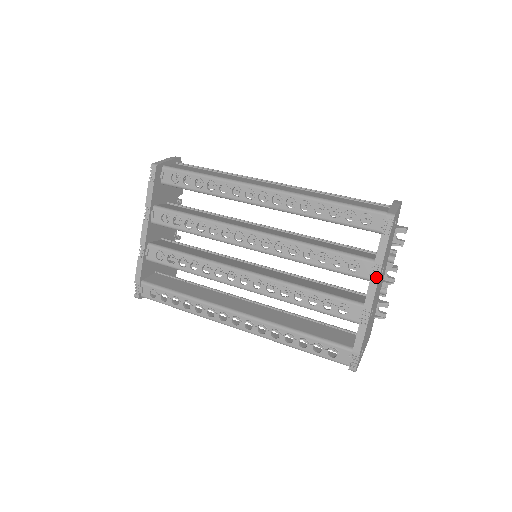
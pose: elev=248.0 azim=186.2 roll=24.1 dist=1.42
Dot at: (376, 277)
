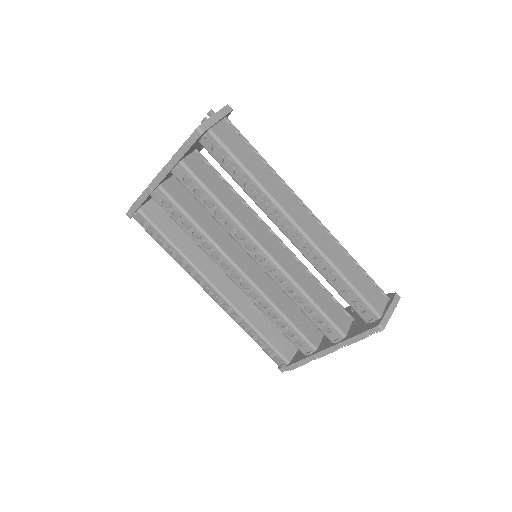
Dot at: (338, 347)
